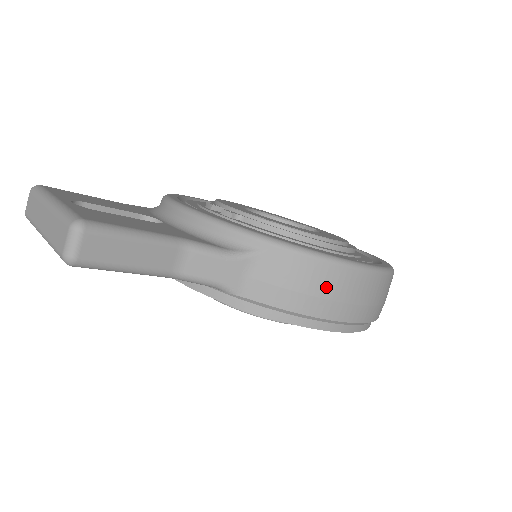
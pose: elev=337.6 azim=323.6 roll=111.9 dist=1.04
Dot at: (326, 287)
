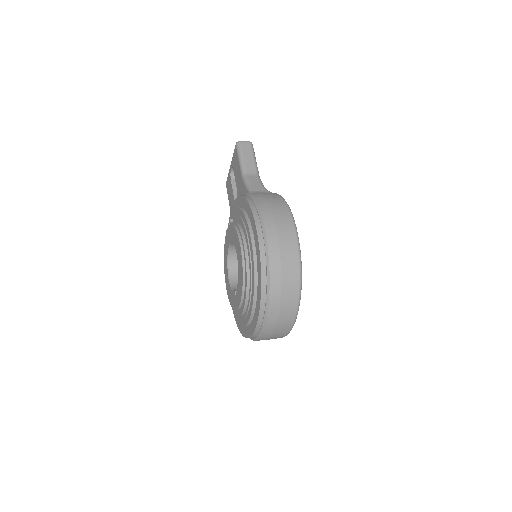
Dot at: (276, 206)
